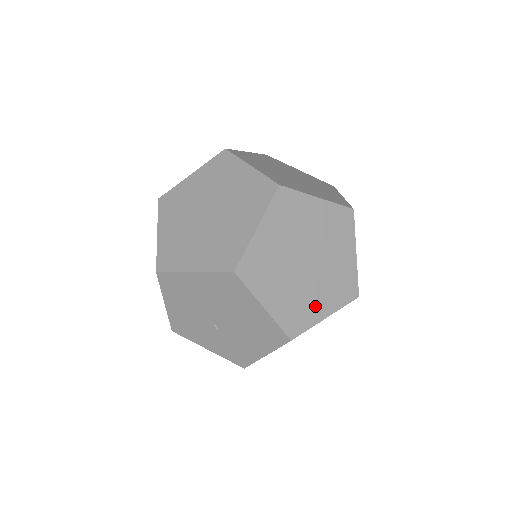
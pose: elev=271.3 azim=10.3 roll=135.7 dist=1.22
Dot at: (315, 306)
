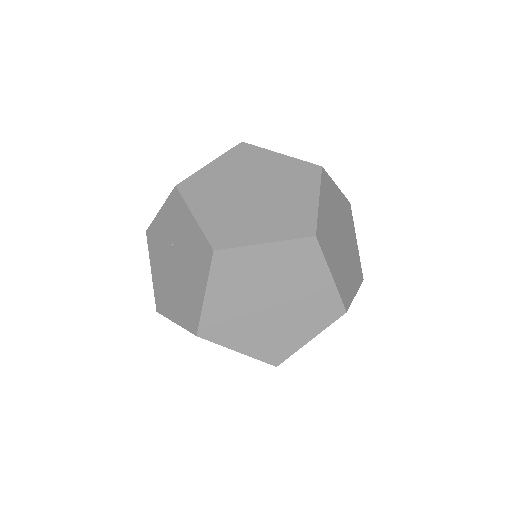
Dot at: occluded
